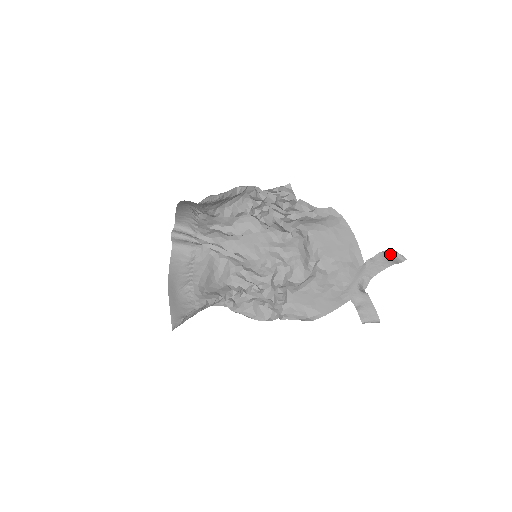
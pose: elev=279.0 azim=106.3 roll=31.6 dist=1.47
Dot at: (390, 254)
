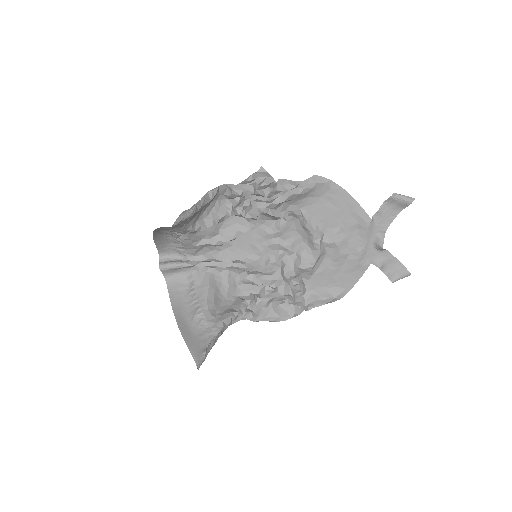
Dot at: (395, 200)
